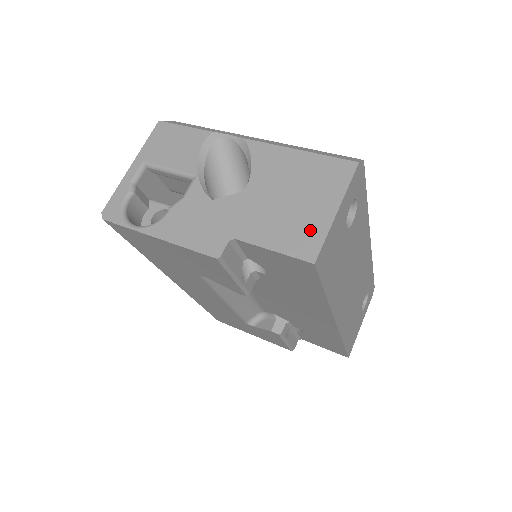
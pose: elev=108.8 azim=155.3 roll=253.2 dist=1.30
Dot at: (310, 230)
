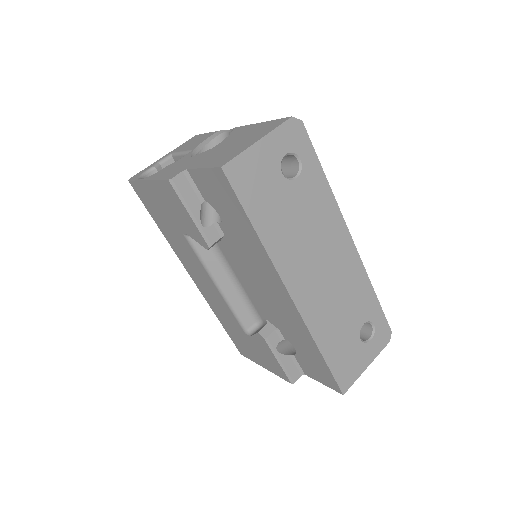
Dot at: (233, 153)
